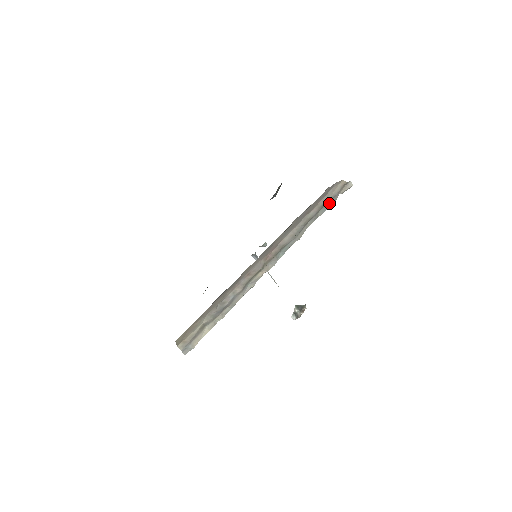
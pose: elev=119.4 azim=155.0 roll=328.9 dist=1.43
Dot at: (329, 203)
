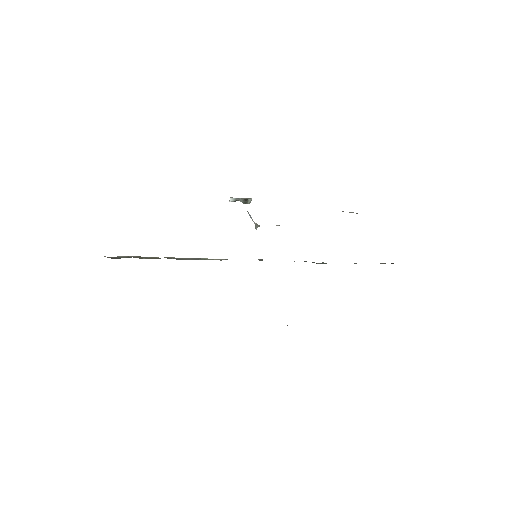
Dot at: occluded
